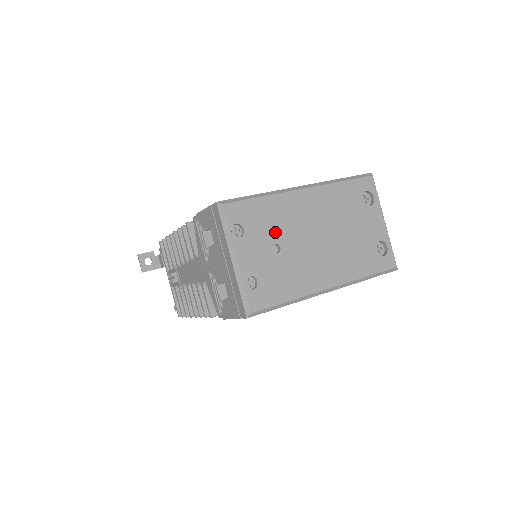
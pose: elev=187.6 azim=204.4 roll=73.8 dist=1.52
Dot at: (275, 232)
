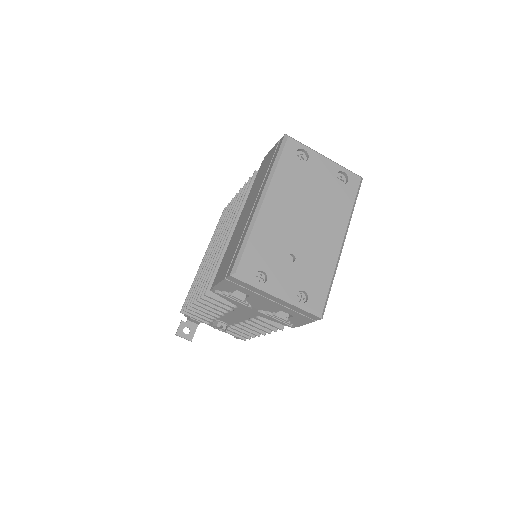
Dot at: (280, 249)
